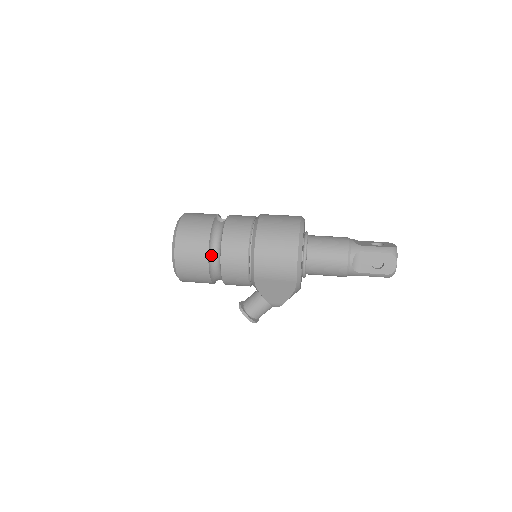
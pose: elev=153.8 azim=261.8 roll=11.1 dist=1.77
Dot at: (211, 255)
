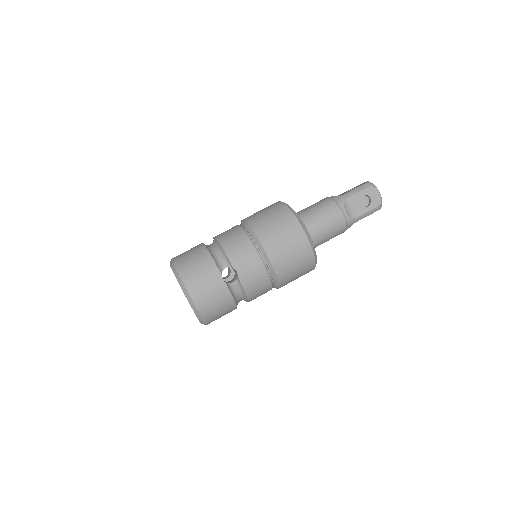
Dot at: occluded
